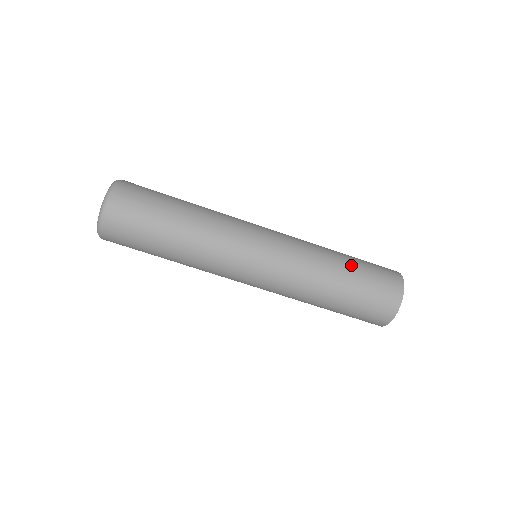
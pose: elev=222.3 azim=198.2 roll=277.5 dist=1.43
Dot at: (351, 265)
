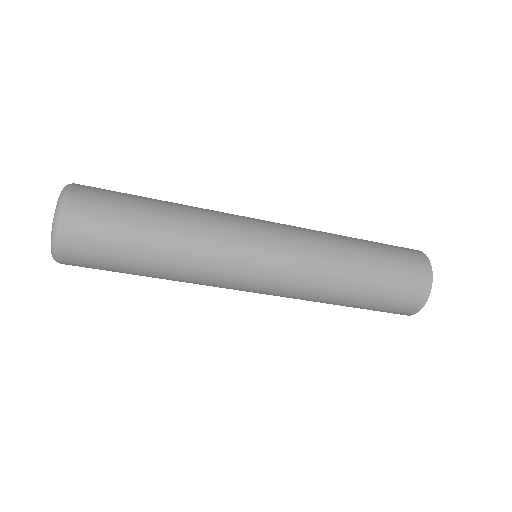
Dot at: (369, 283)
